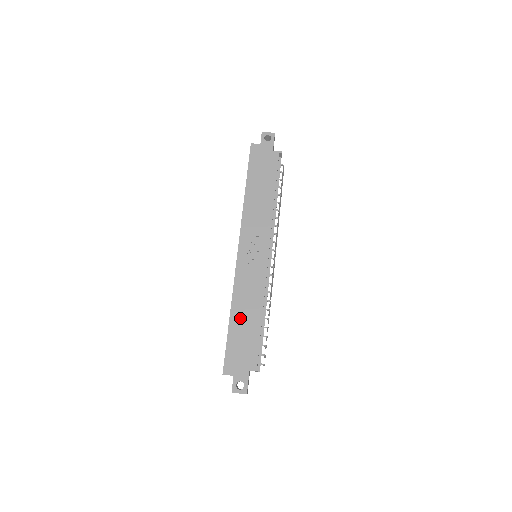
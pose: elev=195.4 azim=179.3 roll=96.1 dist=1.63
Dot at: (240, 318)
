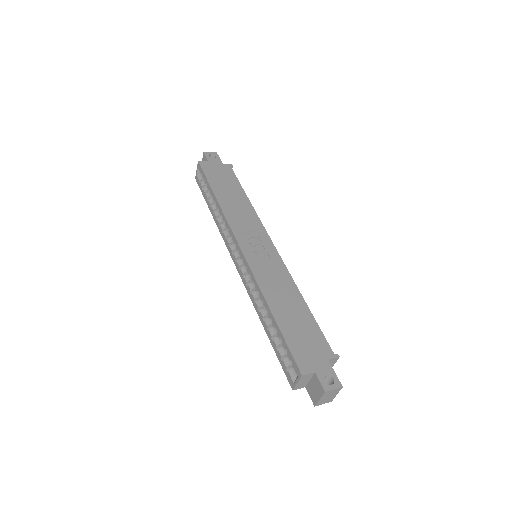
Dot at: (283, 309)
